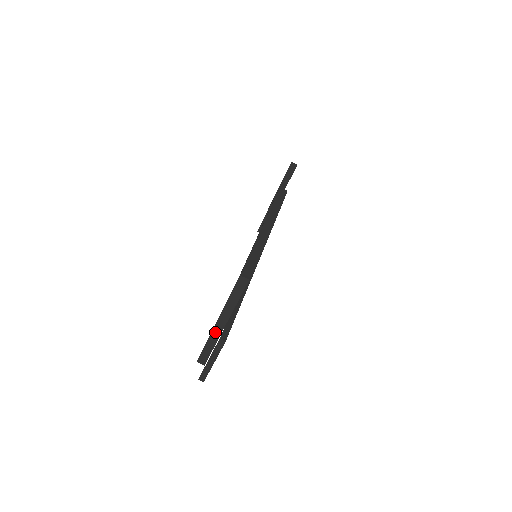
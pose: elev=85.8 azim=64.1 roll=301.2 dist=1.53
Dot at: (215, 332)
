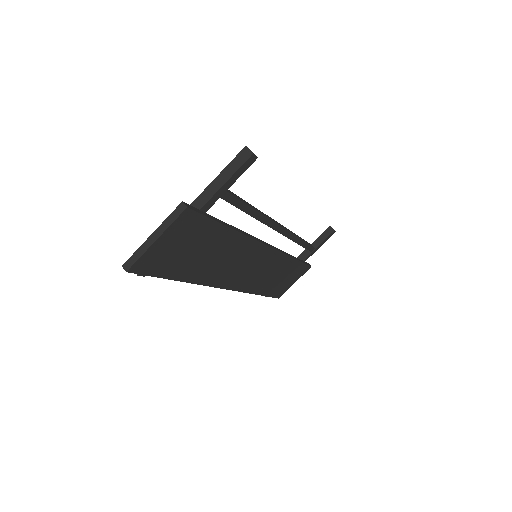
Dot at: occluded
